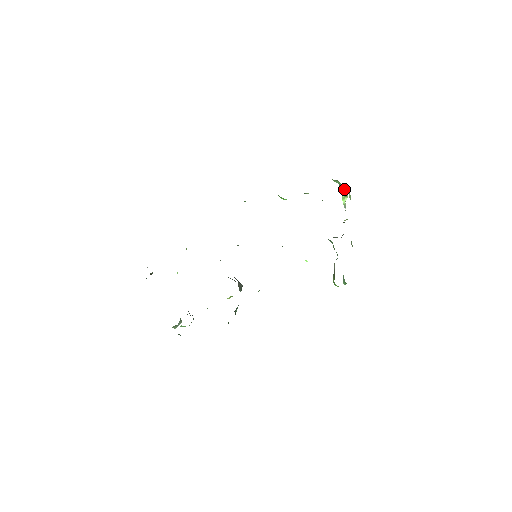
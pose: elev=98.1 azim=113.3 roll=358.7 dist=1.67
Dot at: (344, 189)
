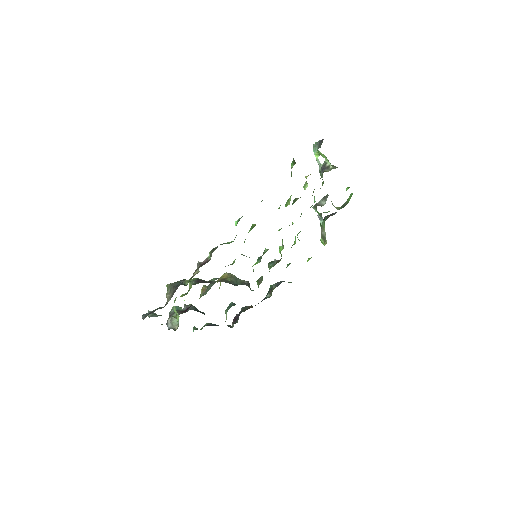
Dot at: (323, 155)
